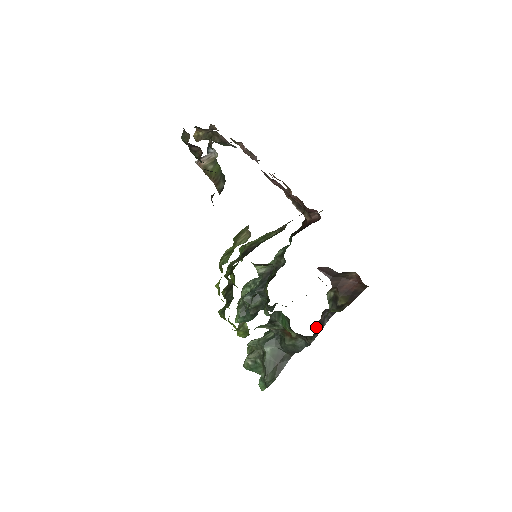
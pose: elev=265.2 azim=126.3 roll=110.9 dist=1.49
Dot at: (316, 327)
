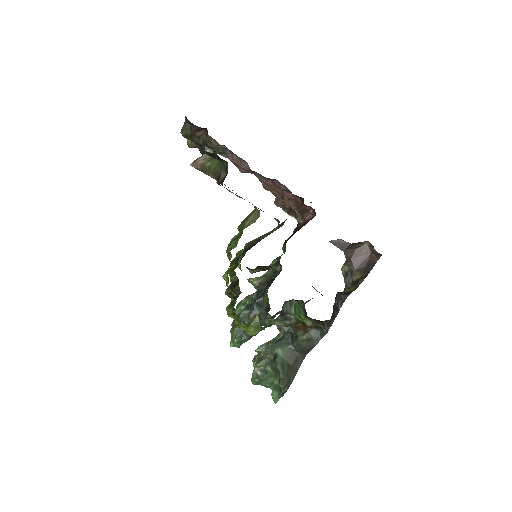
Dot at: (333, 309)
